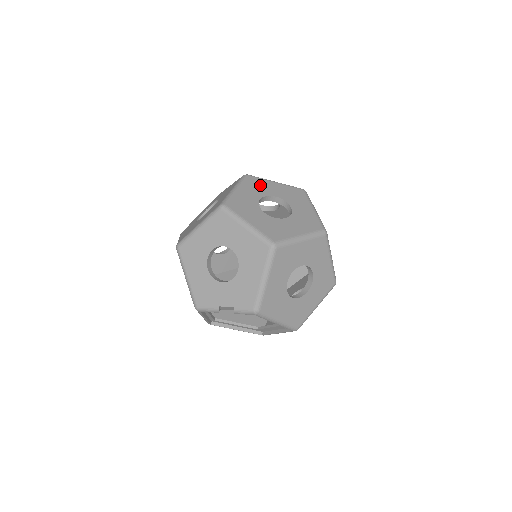
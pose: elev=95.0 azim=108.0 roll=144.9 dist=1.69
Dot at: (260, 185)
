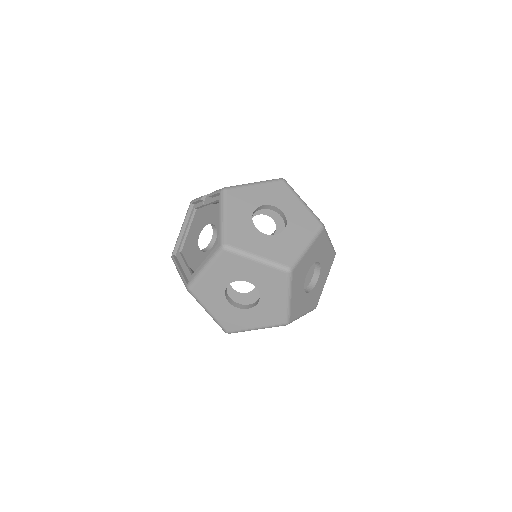
Dot at: occluded
